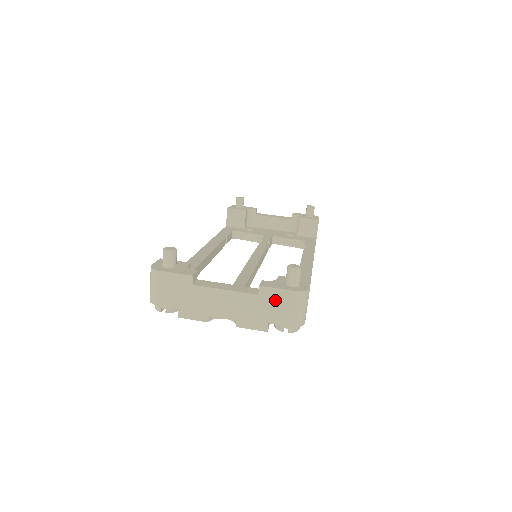
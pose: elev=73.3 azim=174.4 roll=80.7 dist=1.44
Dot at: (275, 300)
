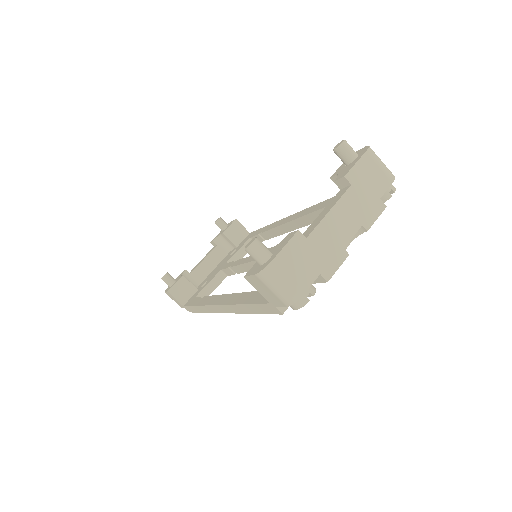
Dot at: (364, 175)
